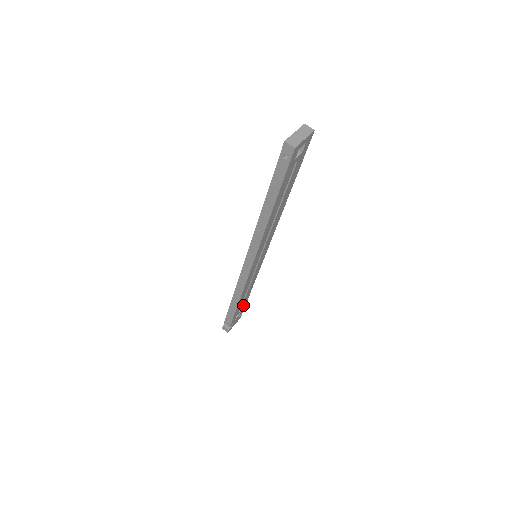
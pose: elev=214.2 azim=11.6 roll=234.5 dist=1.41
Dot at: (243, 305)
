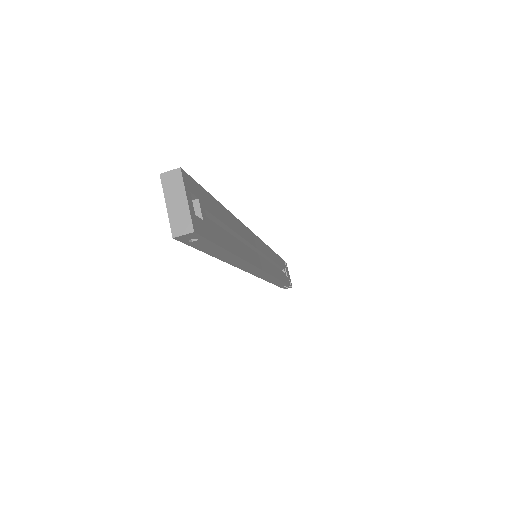
Dot at: (281, 264)
